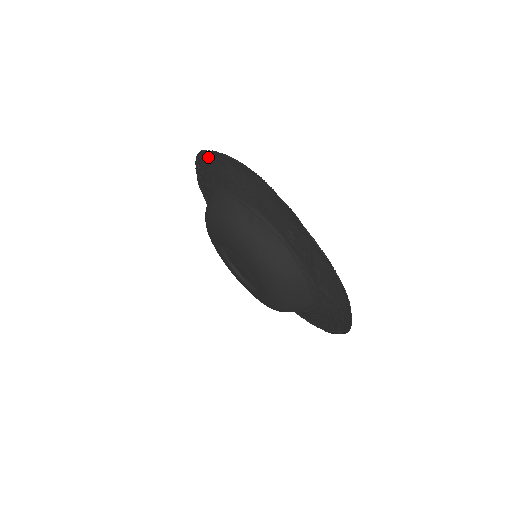
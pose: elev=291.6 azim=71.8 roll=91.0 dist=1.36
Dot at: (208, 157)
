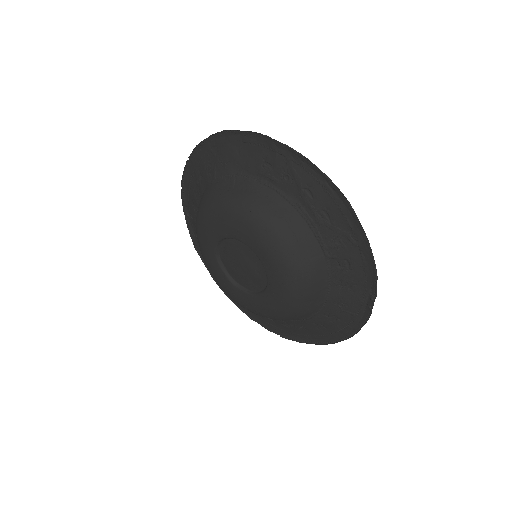
Dot at: (188, 181)
